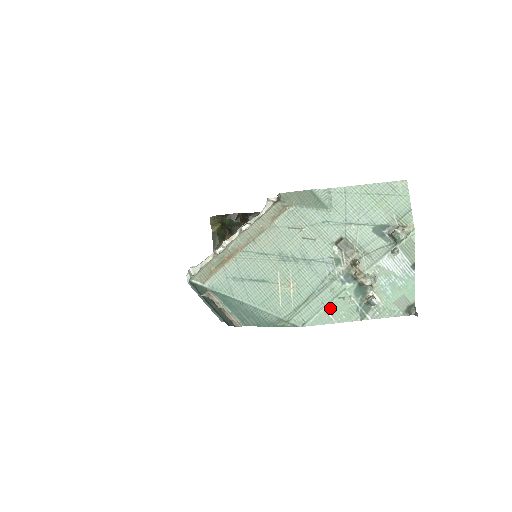
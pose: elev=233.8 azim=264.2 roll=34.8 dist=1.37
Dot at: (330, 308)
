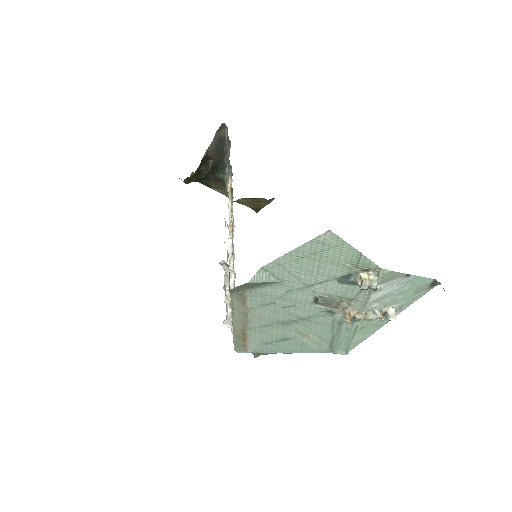
Dot at: (357, 337)
